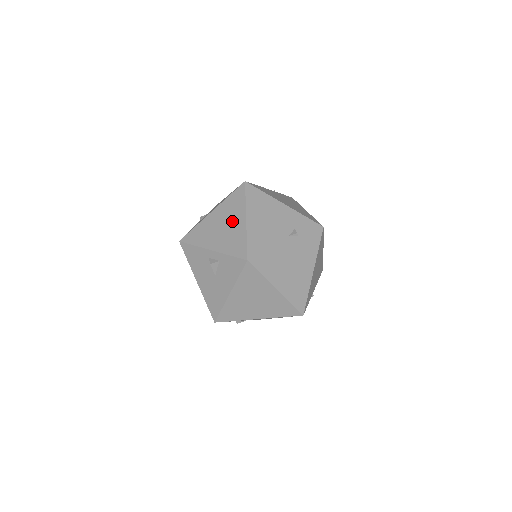
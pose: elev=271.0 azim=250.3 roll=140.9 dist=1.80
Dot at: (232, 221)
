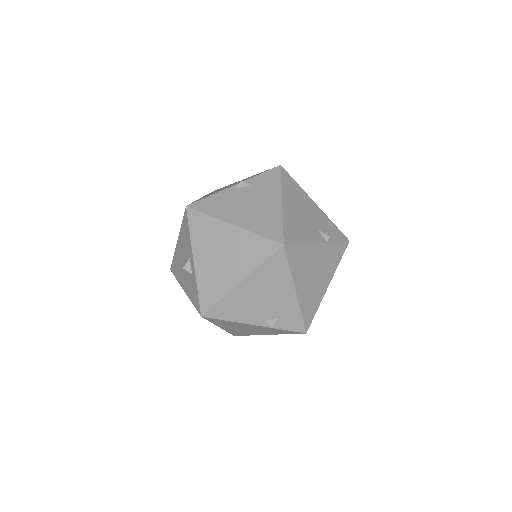
Dot at: (232, 265)
